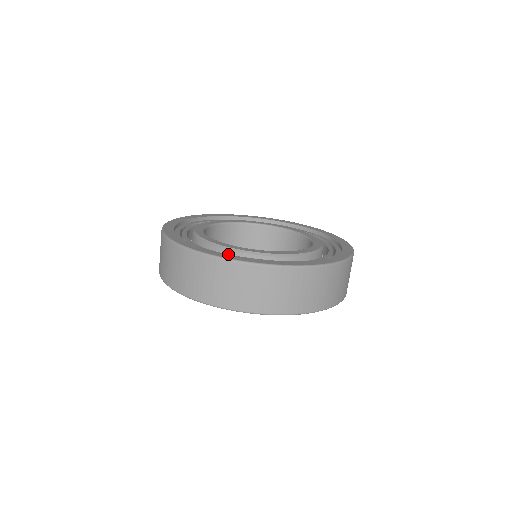
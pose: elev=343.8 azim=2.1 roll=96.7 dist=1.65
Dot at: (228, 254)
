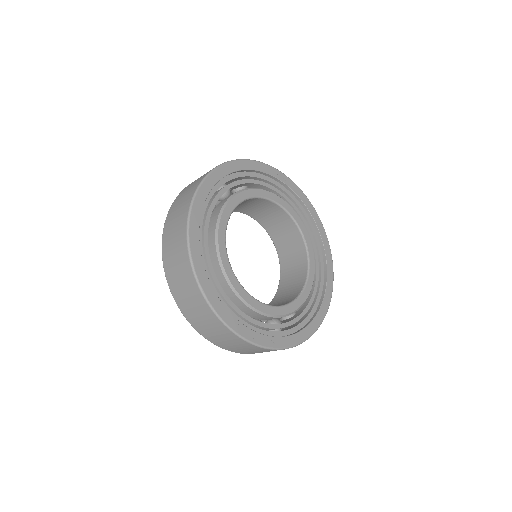
Dot at: (239, 322)
